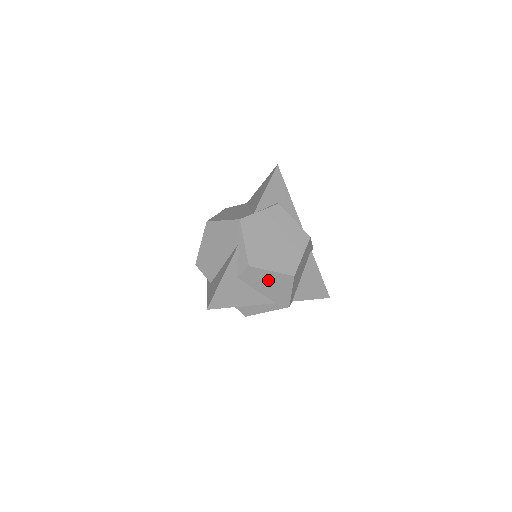
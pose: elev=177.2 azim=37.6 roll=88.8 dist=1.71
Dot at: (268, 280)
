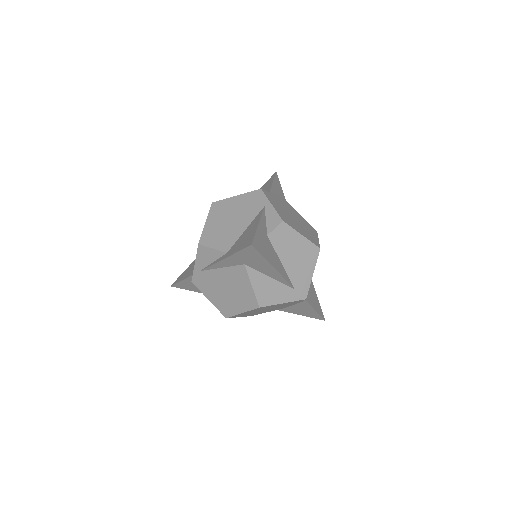
Dot at: (295, 248)
